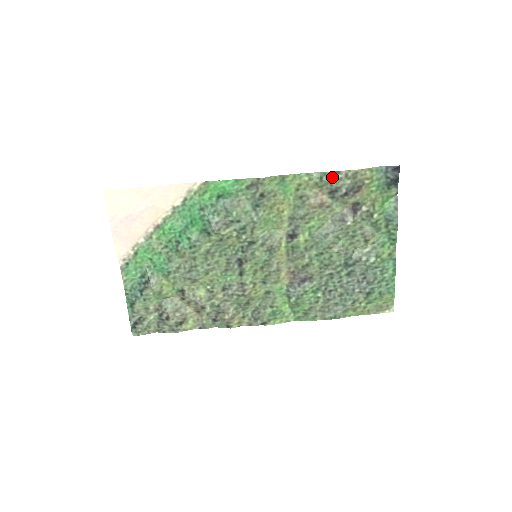
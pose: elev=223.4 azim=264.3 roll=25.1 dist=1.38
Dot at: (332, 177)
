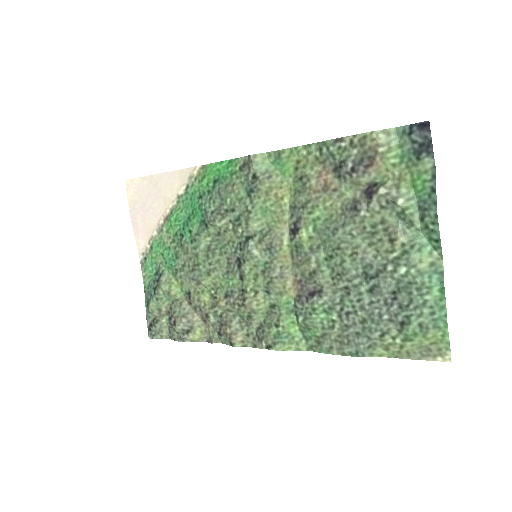
Dot at: (334, 147)
